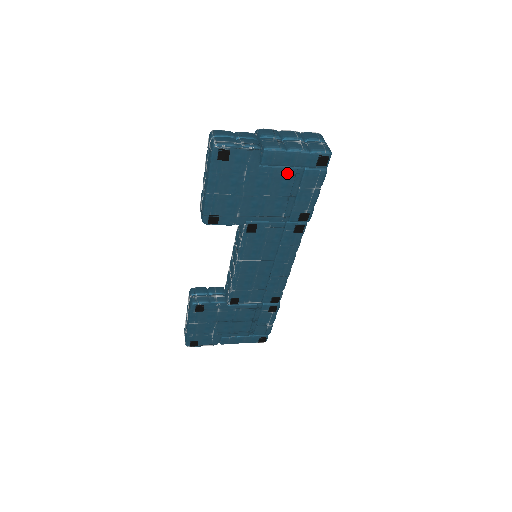
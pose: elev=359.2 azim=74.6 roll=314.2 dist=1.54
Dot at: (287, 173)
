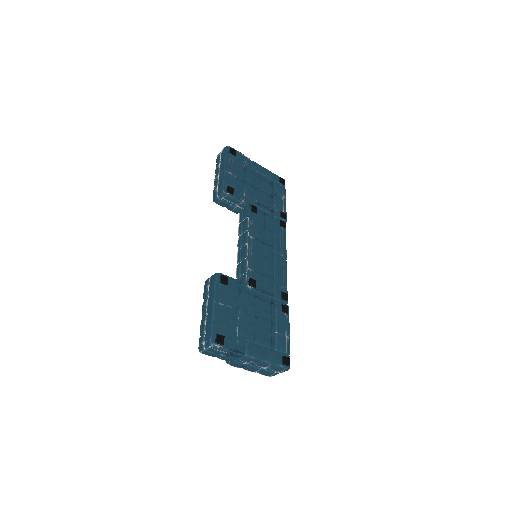
Dot at: (266, 180)
